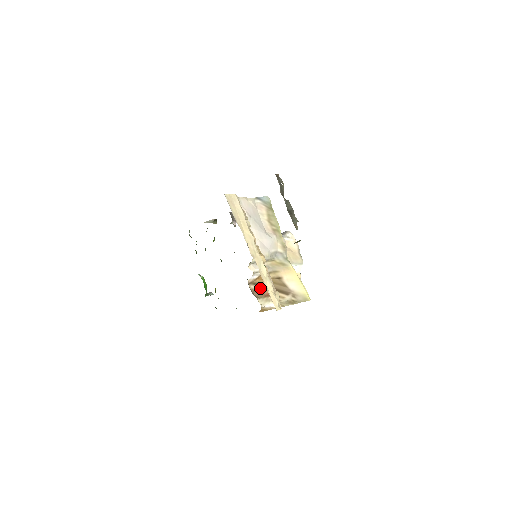
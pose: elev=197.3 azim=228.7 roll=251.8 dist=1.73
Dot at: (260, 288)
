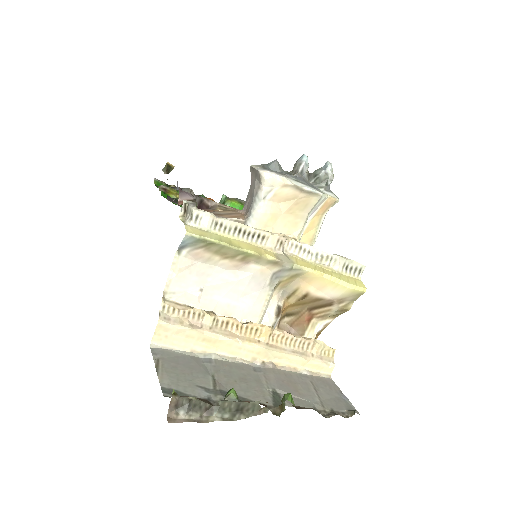
Dot at: (294, 317)
